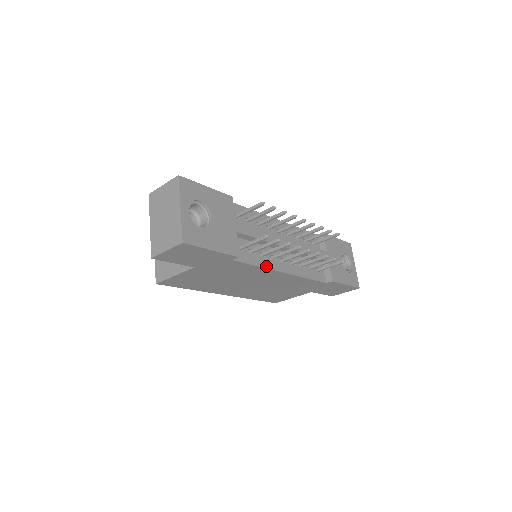
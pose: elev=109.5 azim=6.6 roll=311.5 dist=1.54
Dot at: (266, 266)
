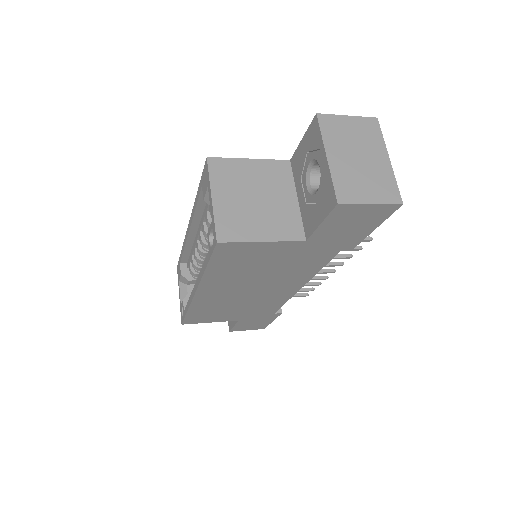
Dot at: occluded
